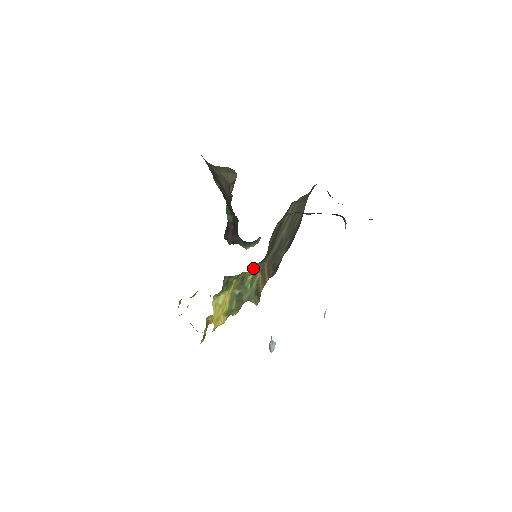
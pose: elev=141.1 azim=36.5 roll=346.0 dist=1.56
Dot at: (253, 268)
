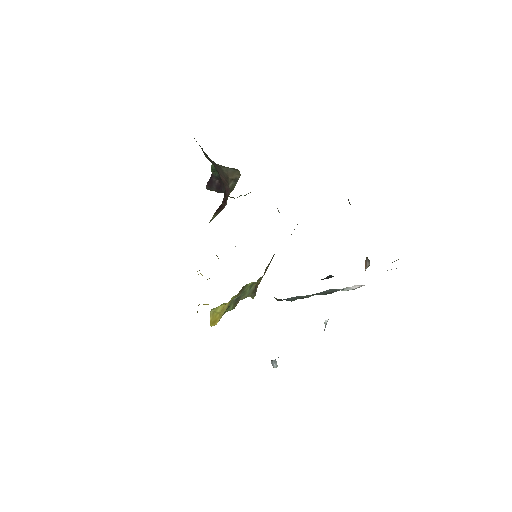
Dot at: (256, 282)
